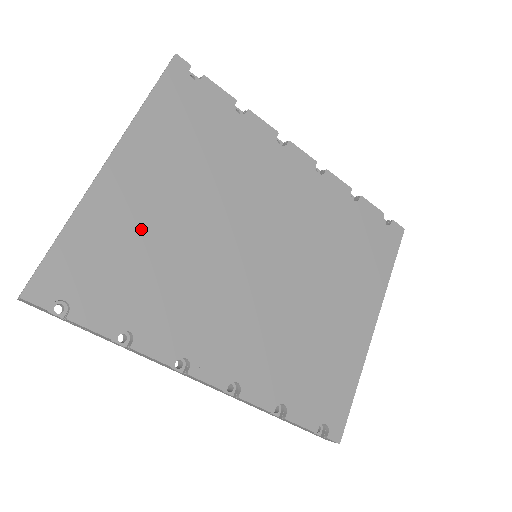
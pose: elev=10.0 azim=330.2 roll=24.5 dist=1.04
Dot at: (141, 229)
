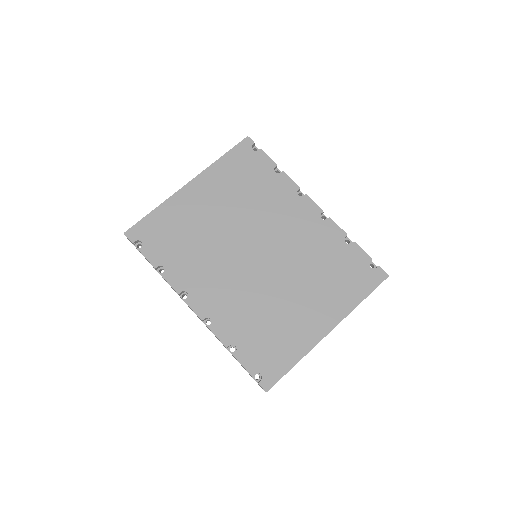
Dot at: (191, 220)
